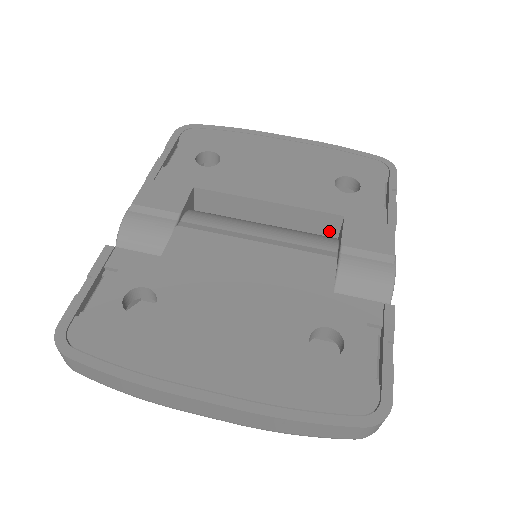
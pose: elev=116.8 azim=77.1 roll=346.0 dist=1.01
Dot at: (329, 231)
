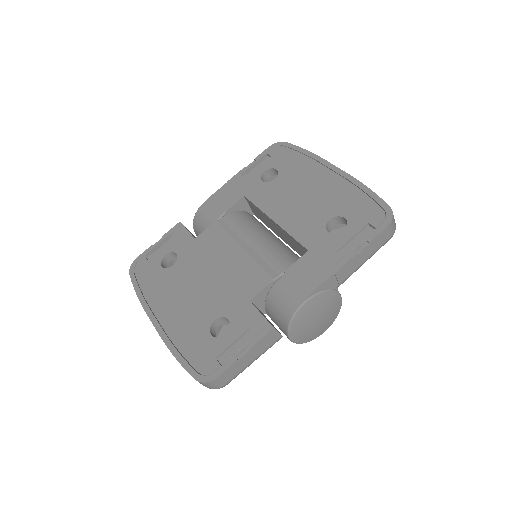
Dot at: occluded
